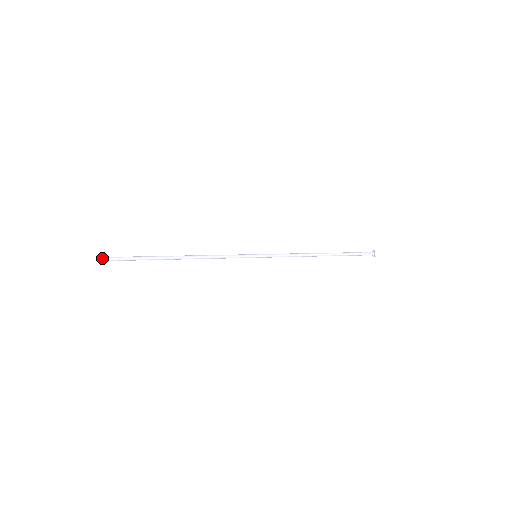
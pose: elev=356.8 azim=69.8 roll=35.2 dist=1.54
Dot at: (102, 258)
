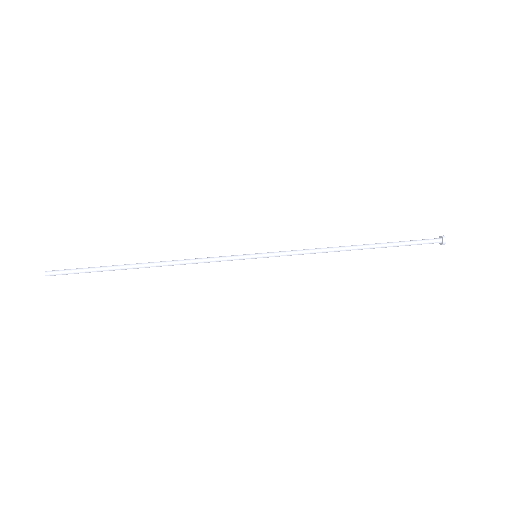
Dot at: (48, 275)
